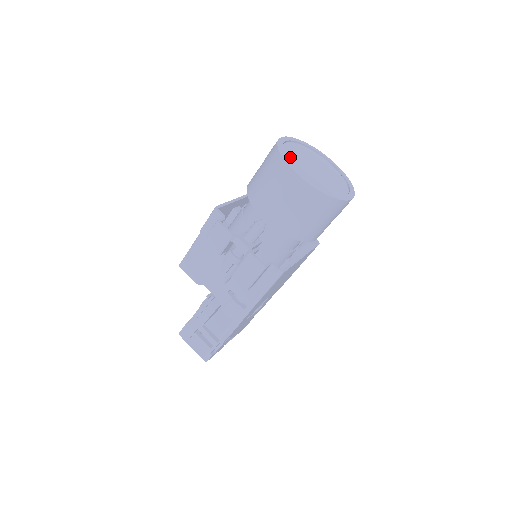
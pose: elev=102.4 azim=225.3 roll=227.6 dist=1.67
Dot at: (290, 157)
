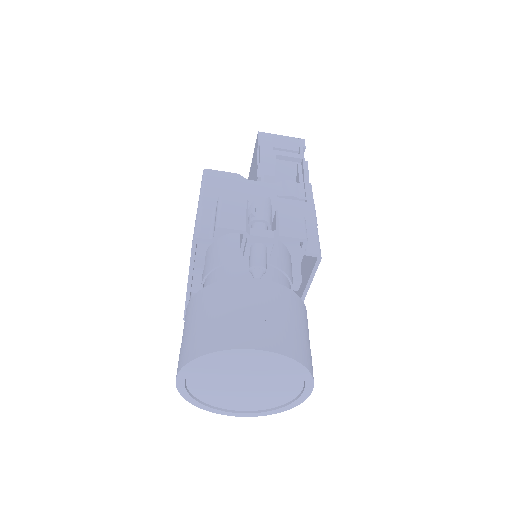
Dot at: (209, 398)
